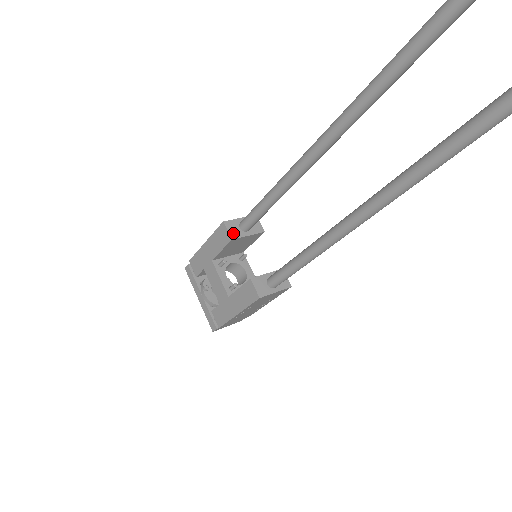
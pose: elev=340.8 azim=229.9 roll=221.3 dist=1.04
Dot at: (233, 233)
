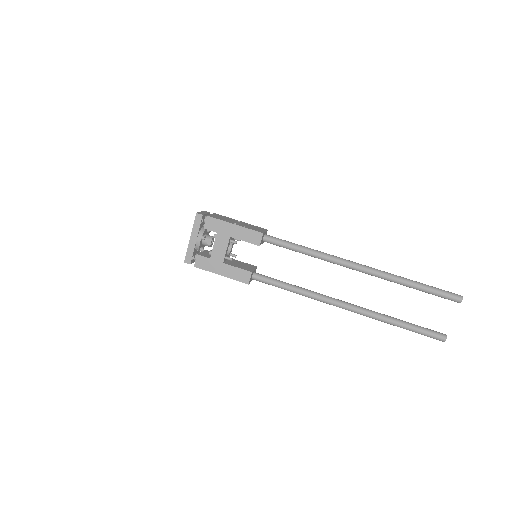
Dot at: (261, 242)
